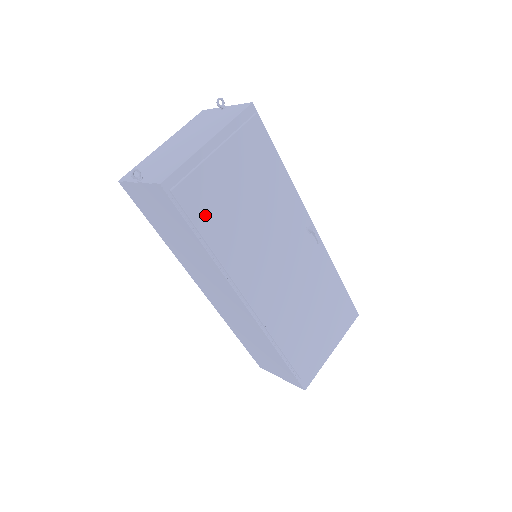
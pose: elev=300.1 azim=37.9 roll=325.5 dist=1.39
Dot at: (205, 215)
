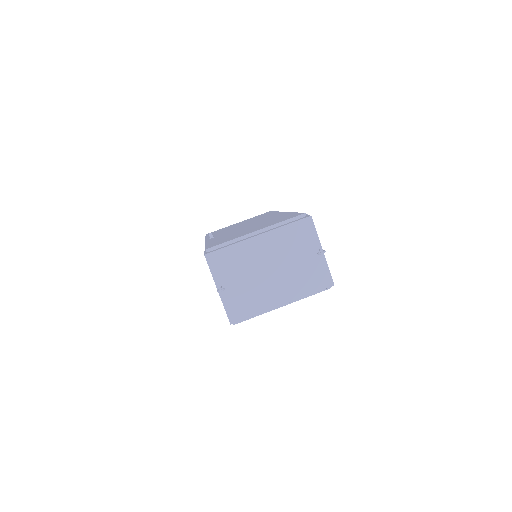
Dot at: occluded
